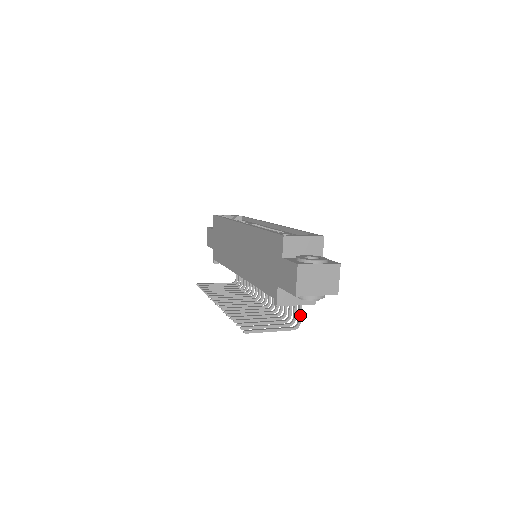
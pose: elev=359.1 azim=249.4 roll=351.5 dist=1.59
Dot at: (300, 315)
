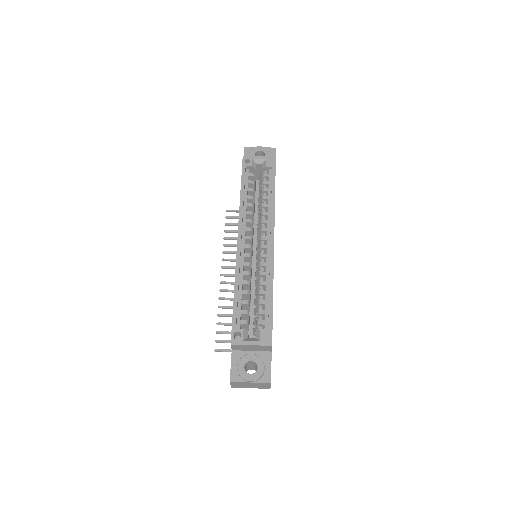
Dot at: occluded
